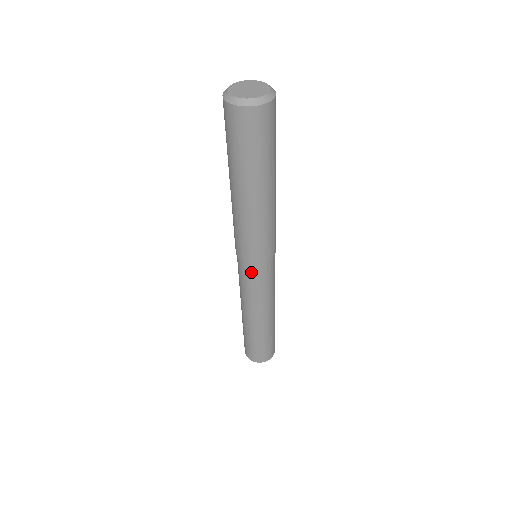
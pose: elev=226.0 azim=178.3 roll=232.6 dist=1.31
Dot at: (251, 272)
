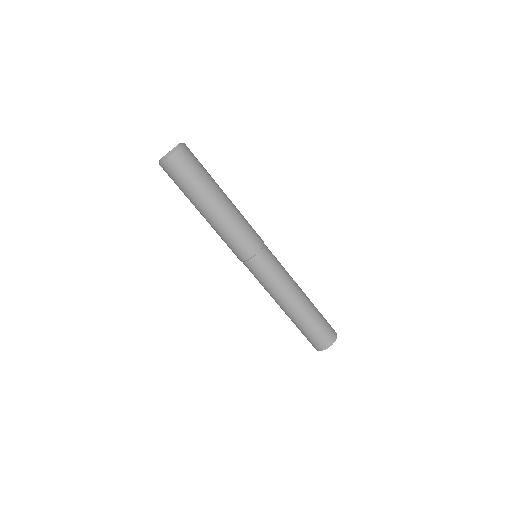
Dot at: (258, 264)
